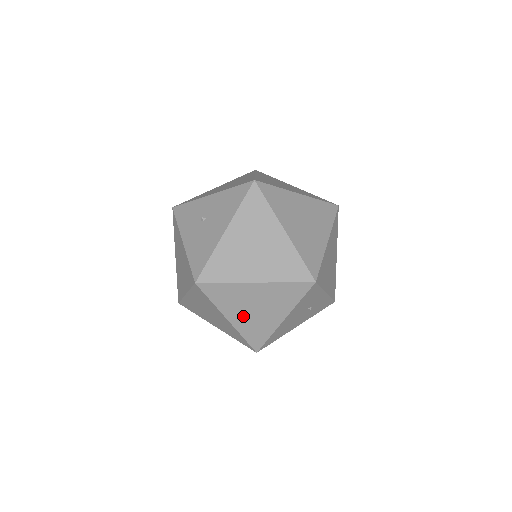
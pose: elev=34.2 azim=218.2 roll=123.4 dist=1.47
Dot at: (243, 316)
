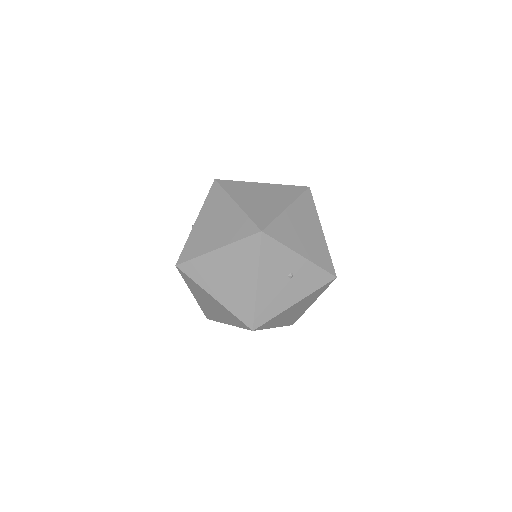
Dot at: (223, 289)
